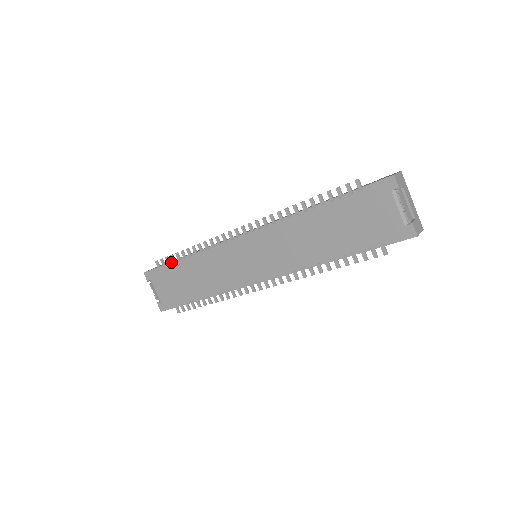
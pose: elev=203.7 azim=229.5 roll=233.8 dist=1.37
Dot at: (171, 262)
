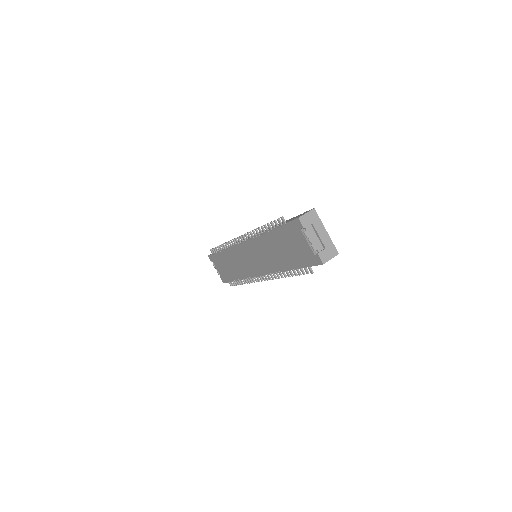
Dot at: (217, 252)
